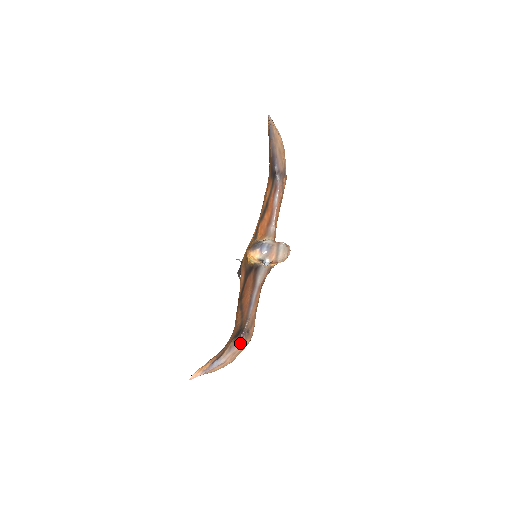
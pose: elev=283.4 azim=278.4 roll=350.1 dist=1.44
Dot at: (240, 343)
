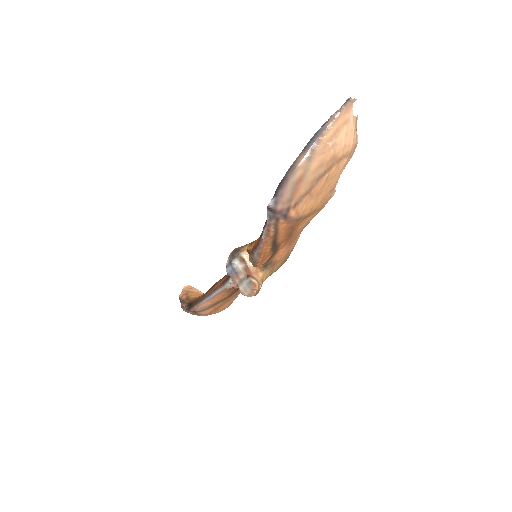
Dot at: (188, 312)
